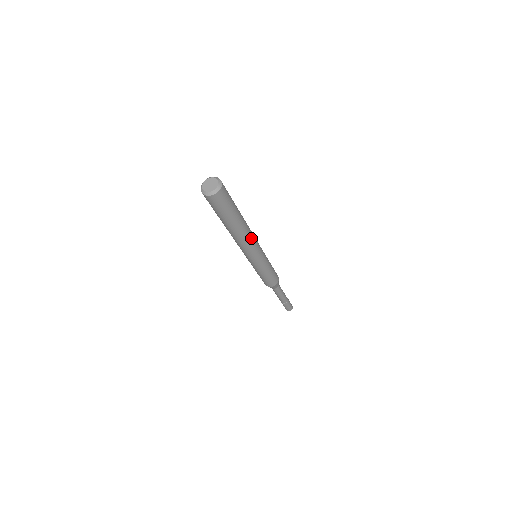
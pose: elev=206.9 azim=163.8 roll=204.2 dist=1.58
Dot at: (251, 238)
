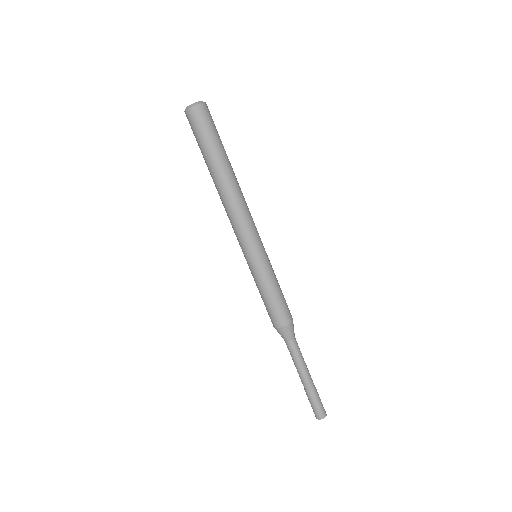
Dot at: (244, 204)
